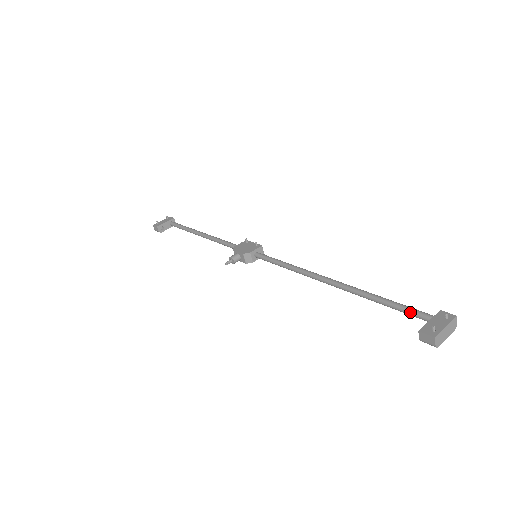
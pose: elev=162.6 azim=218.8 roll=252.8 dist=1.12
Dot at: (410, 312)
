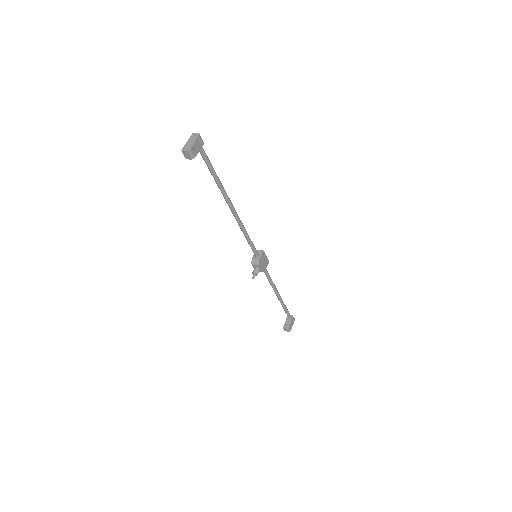
Dot at: occluded
